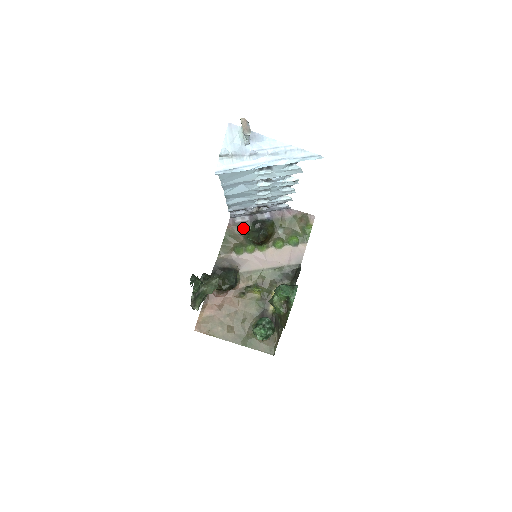
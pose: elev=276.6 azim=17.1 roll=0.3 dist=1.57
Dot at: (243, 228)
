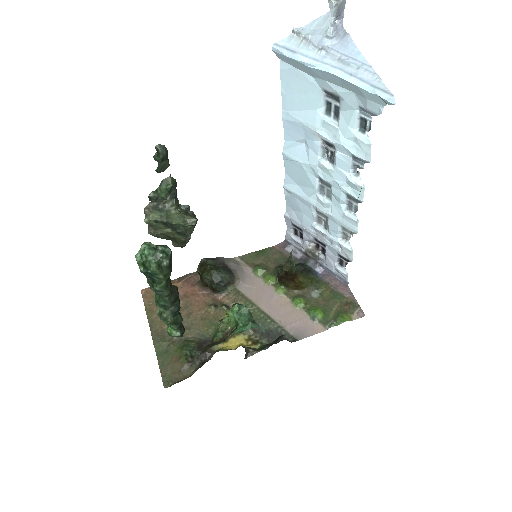
Dot at: (286, 260)
